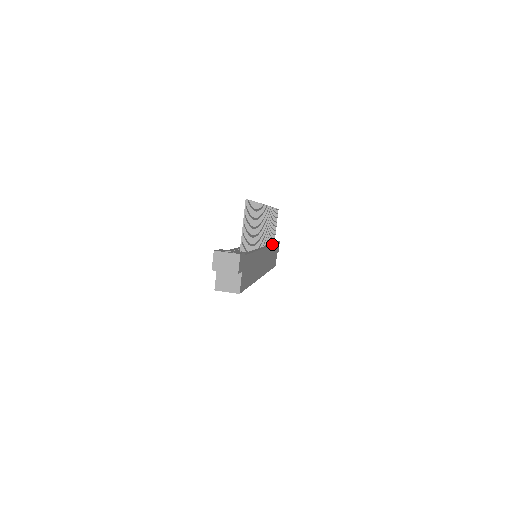
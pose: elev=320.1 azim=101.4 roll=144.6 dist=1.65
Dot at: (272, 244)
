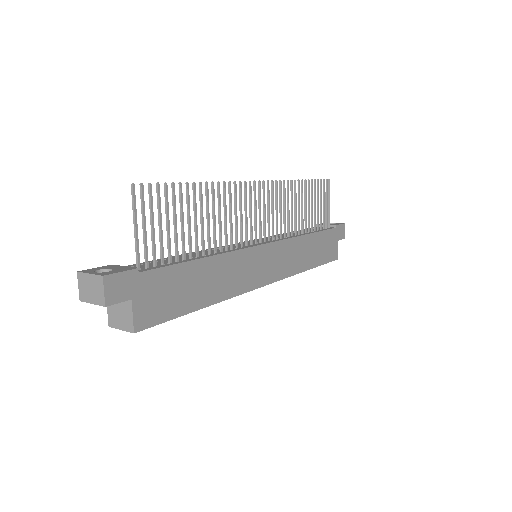
Dot at: (313, 231)
